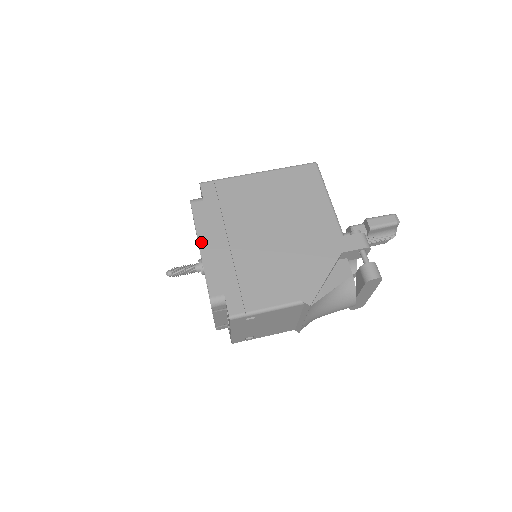
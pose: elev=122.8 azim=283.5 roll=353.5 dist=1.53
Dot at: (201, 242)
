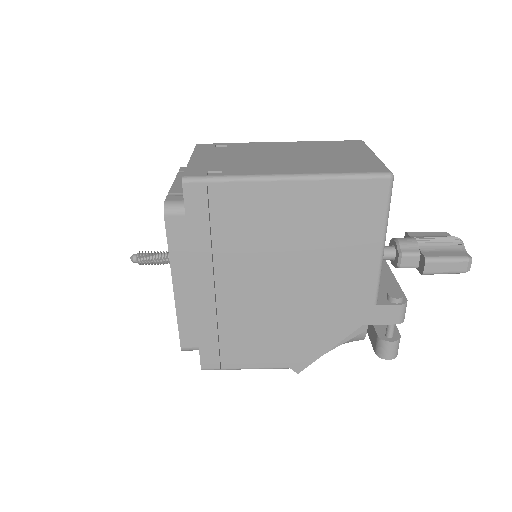
Dot at: (176, 280)
